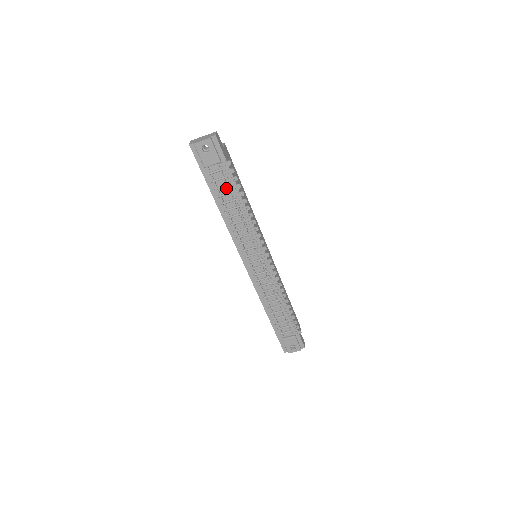
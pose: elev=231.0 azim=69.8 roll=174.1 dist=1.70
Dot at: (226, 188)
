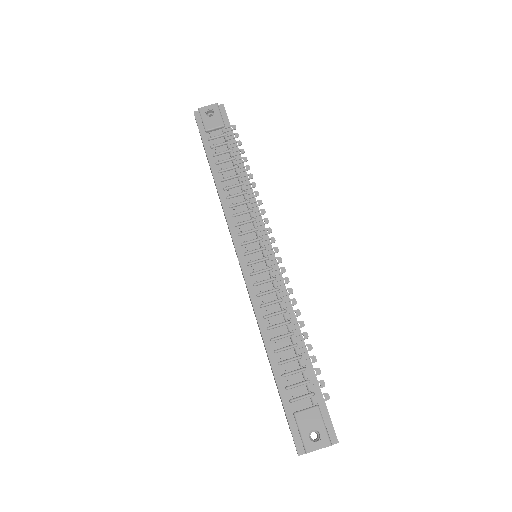
Dot at: (227, 155)
